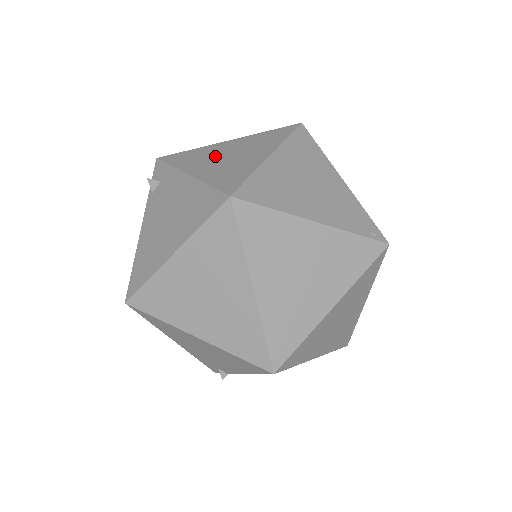
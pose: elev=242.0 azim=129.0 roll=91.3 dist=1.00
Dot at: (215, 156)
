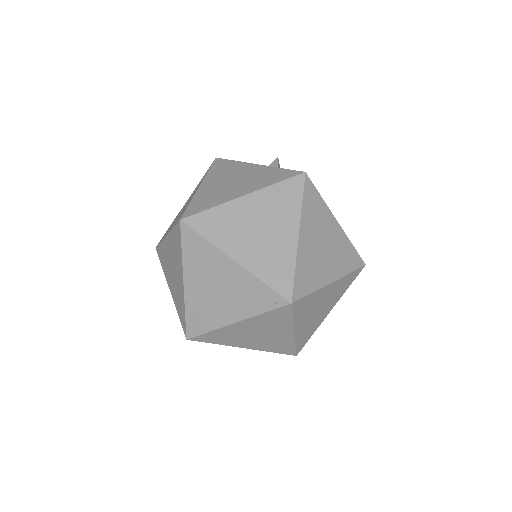
Dot at: (169, 266)
